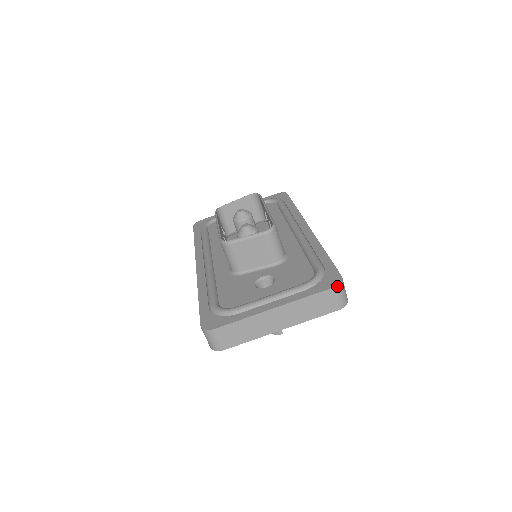
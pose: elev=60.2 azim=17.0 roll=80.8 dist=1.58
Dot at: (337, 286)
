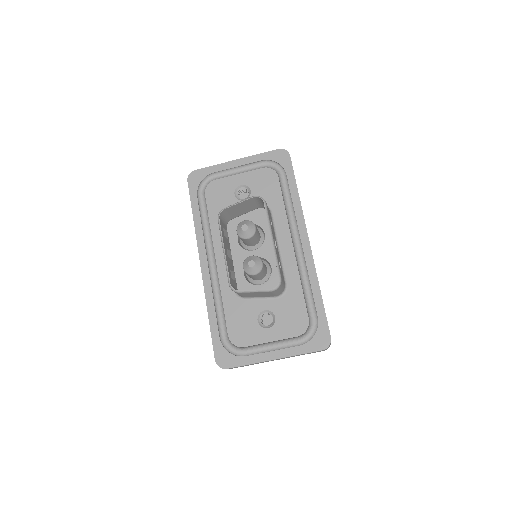
Dot at: occluded
